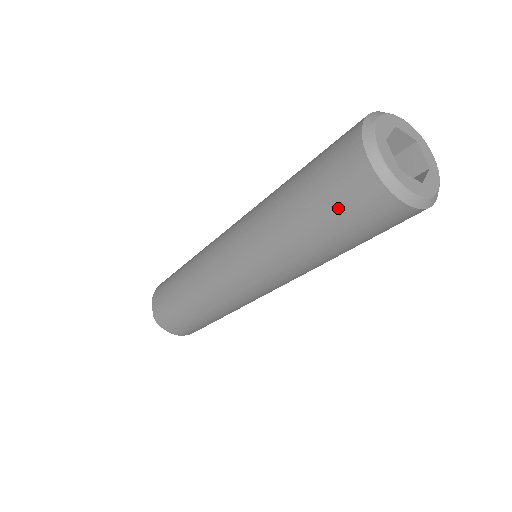
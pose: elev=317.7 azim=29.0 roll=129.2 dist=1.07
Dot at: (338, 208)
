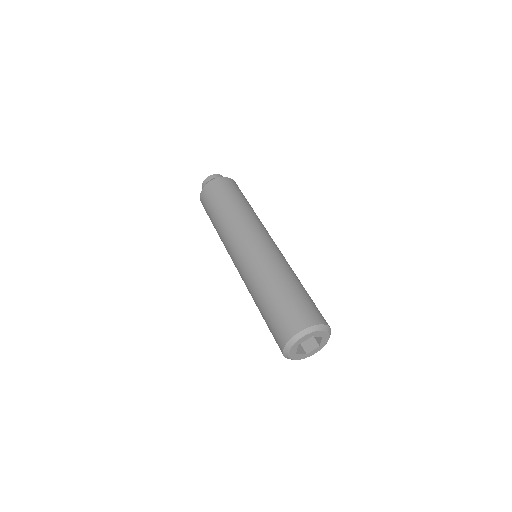
Dot at: (272, 334)
